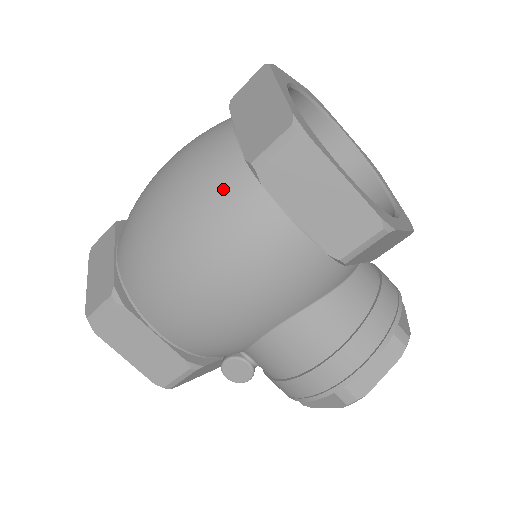
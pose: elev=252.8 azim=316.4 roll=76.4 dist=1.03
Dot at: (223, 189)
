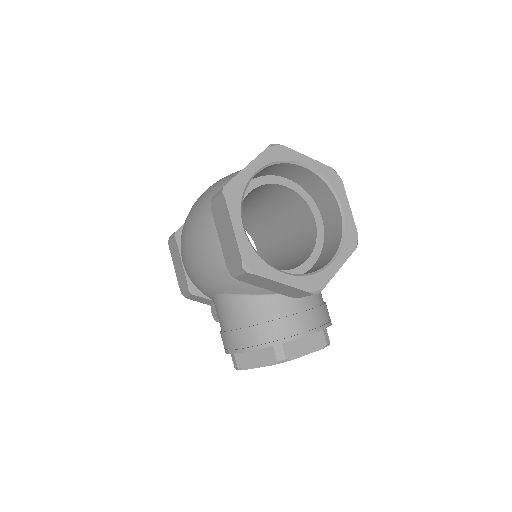
Dot at: (208, 204)
